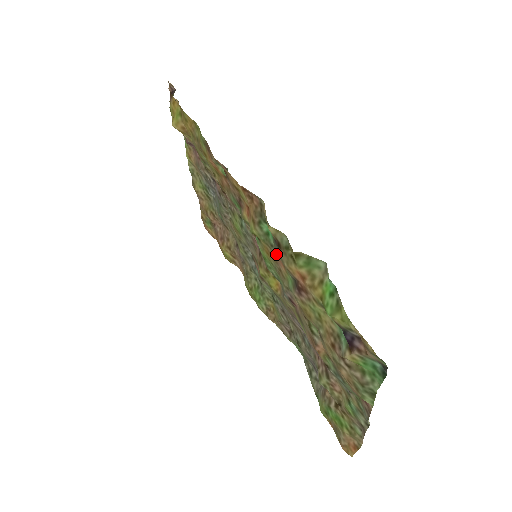
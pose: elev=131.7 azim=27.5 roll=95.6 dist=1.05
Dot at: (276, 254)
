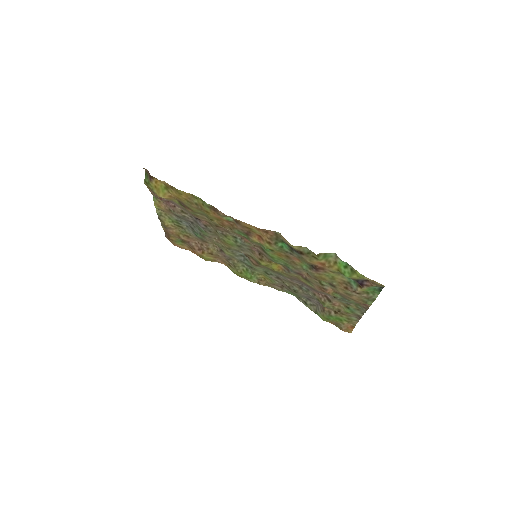
Dot at: (291, 255)
